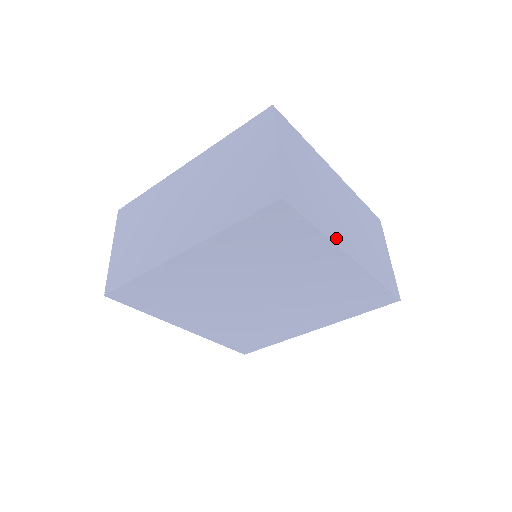
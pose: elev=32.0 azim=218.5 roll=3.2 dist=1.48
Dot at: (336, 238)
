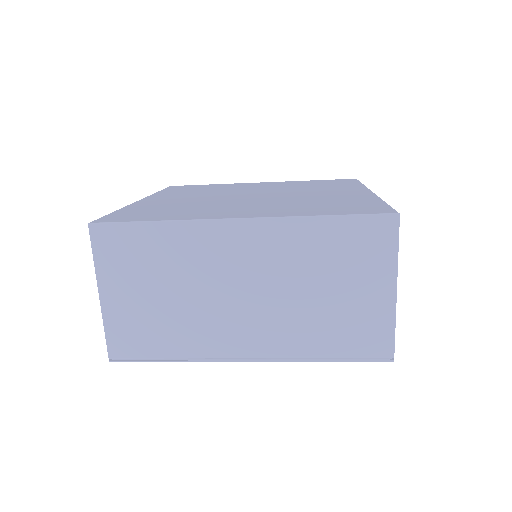
Dot at: (212, 351)
